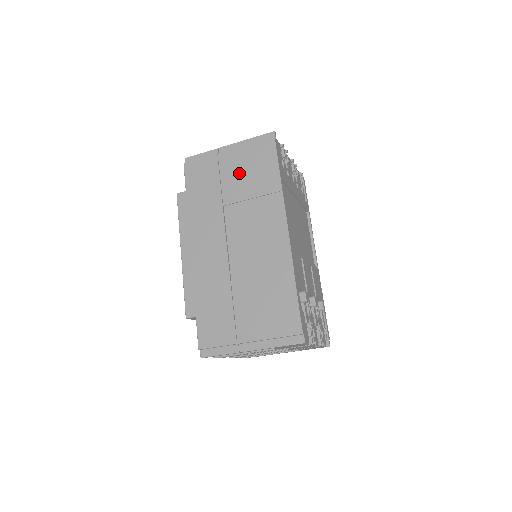
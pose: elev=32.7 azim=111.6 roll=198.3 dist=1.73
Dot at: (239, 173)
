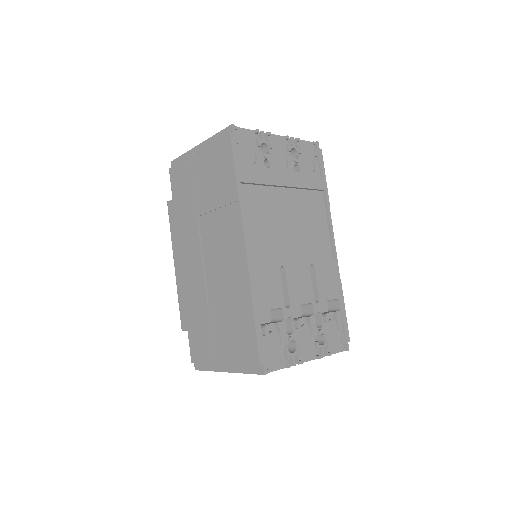
Dot at: (206, 179)
